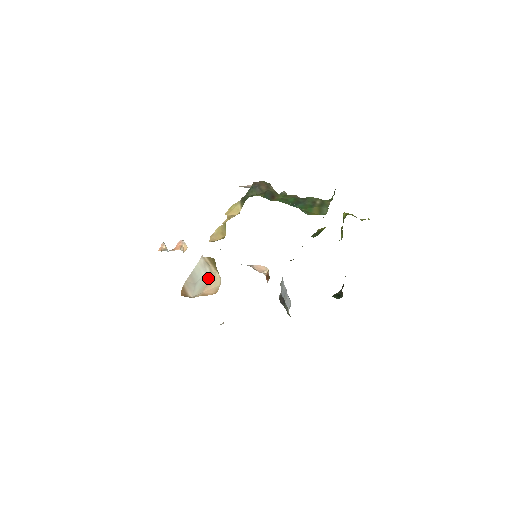
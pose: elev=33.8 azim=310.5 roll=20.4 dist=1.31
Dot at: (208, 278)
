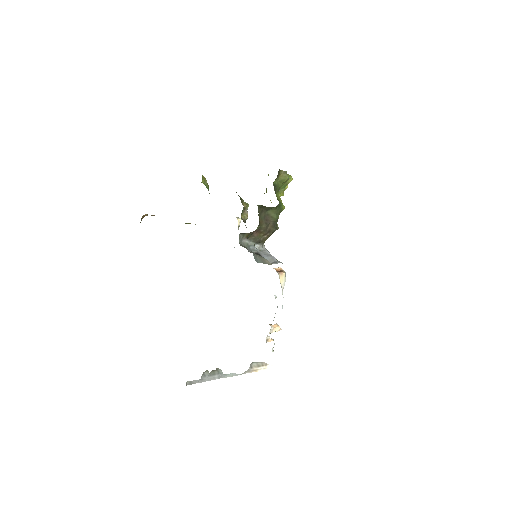
Dot at: occluded
